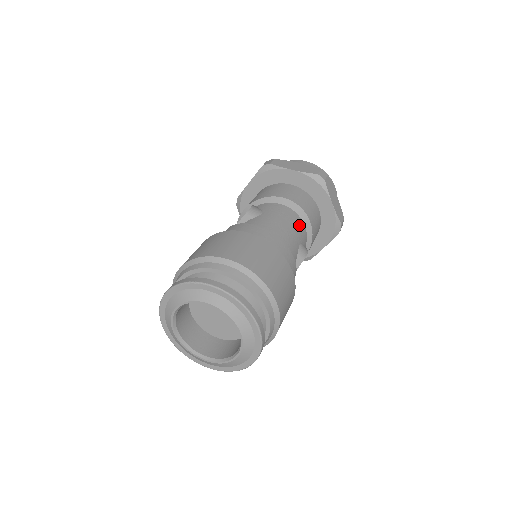
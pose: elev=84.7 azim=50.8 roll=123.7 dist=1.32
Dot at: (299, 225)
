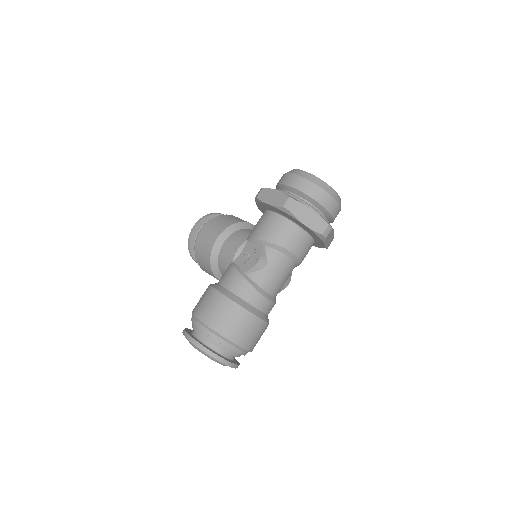
Dot at: (291, 269)
